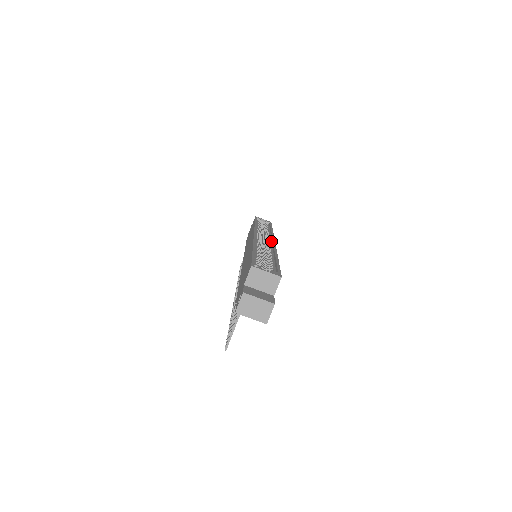
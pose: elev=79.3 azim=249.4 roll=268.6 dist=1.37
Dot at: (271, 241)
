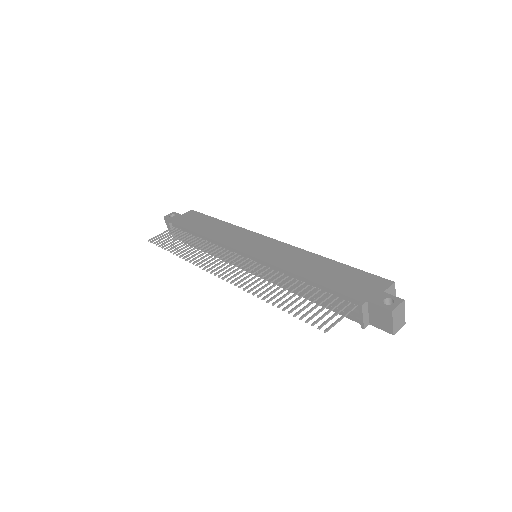
Dot at: occluded
